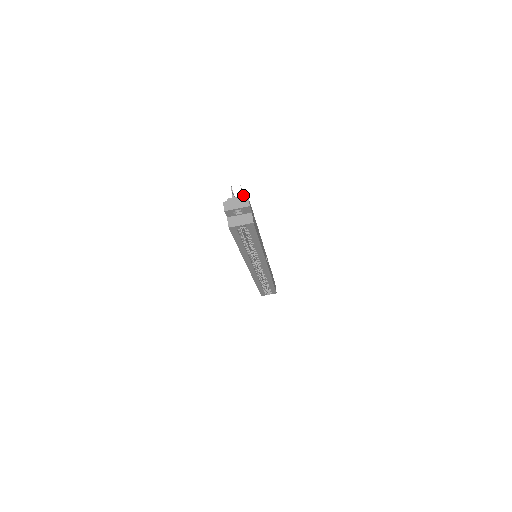
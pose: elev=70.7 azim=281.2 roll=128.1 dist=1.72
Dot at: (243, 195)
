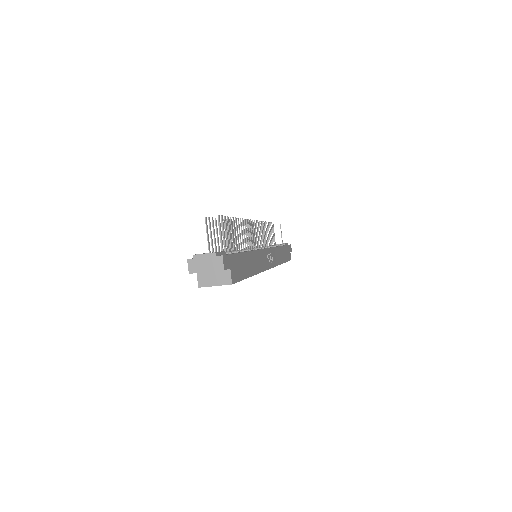
Dot at: (225, 222)
